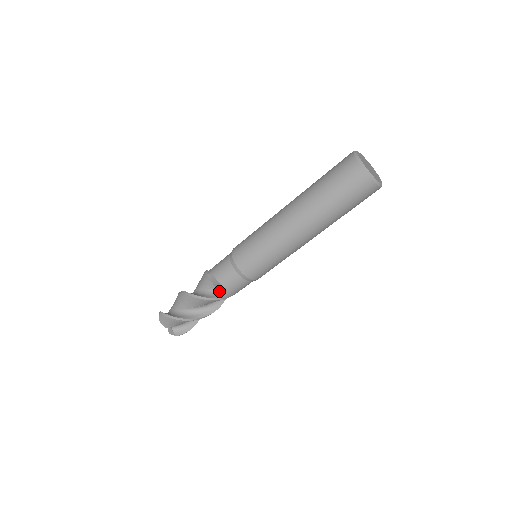
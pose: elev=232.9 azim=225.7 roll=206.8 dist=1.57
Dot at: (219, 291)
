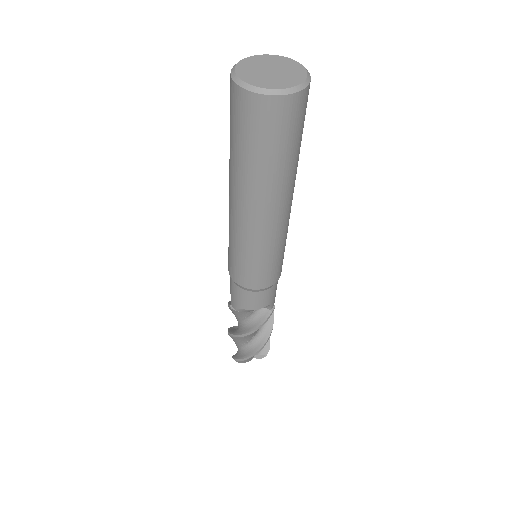
Dot at: (261, 308)
